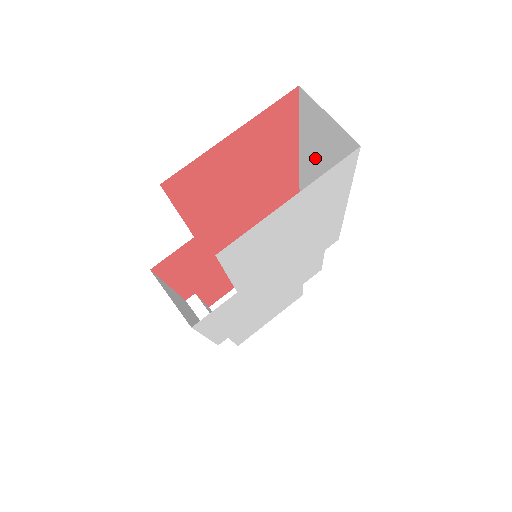
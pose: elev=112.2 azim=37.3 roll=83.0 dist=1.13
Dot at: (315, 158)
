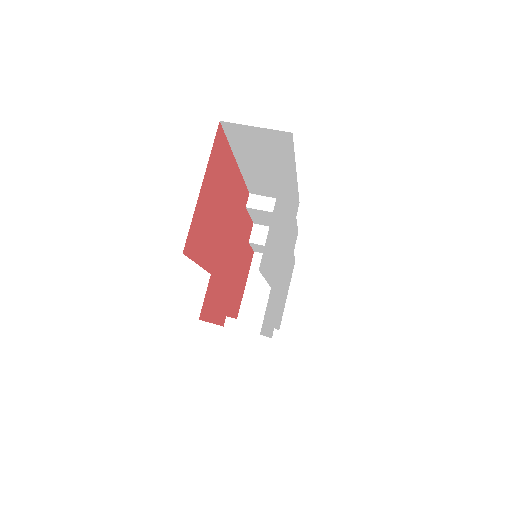
Dot at: (254, 160)
